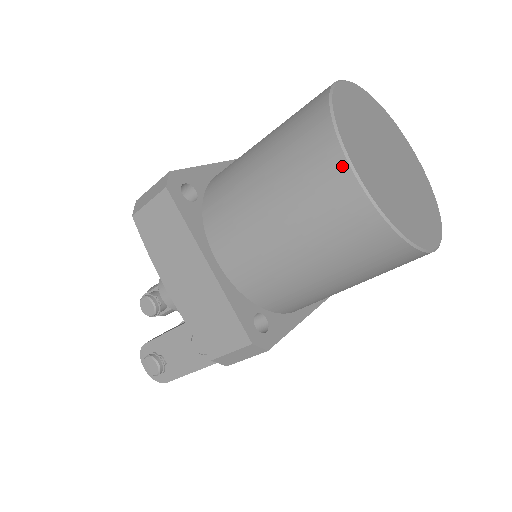
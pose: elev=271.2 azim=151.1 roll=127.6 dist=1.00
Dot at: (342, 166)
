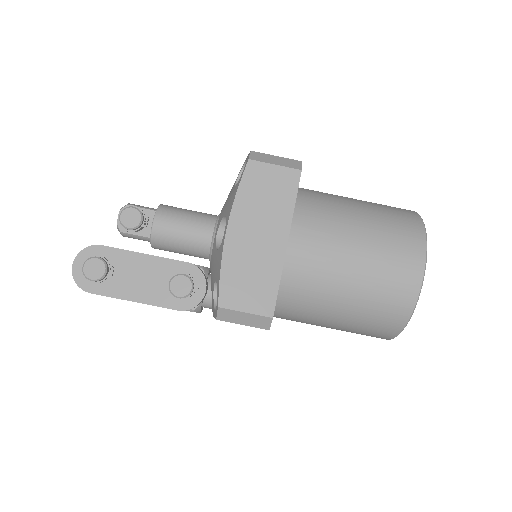
Dot at: (421, 260)
